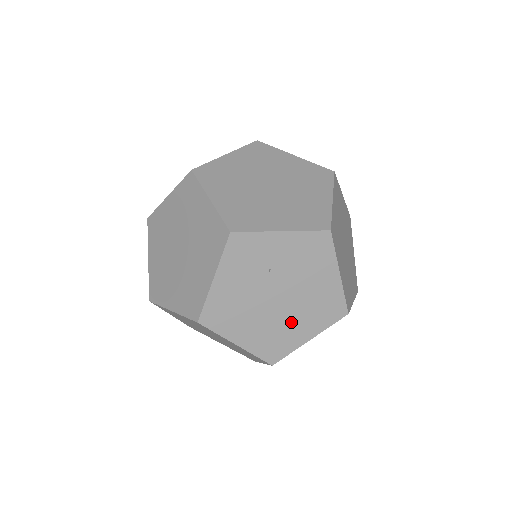
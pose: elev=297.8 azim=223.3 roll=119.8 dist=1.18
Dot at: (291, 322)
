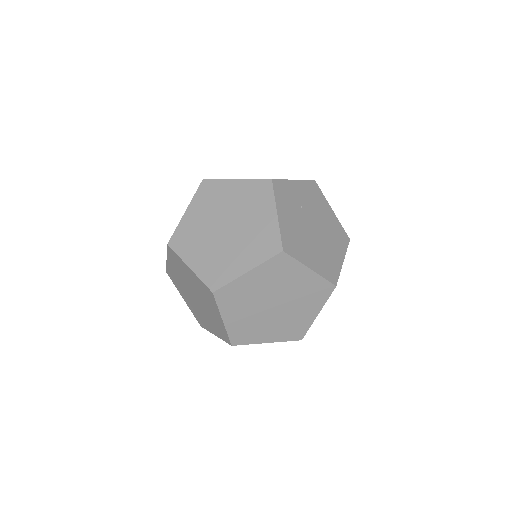
Dot at: (328, 247)
